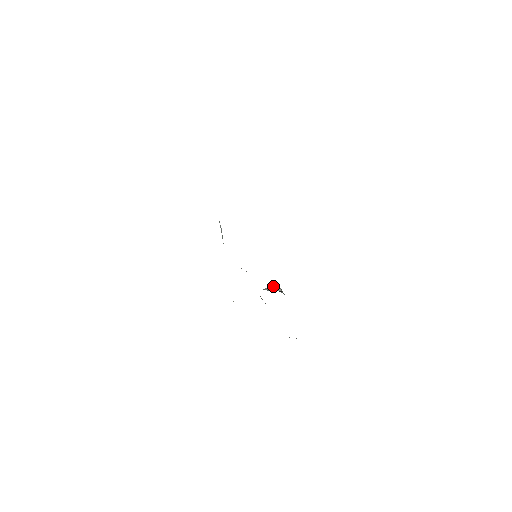
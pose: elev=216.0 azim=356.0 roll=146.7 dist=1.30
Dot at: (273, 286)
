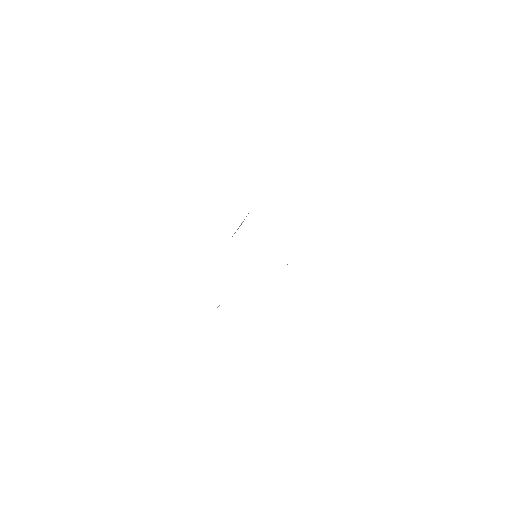
Dot at: occluded
